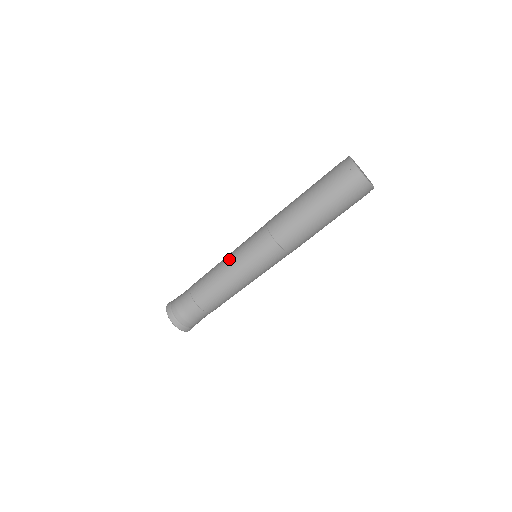
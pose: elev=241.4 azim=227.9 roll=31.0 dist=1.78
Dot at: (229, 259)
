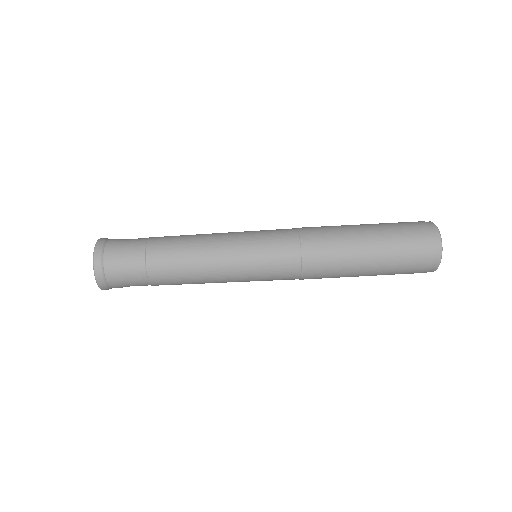
Dot at: occluded
